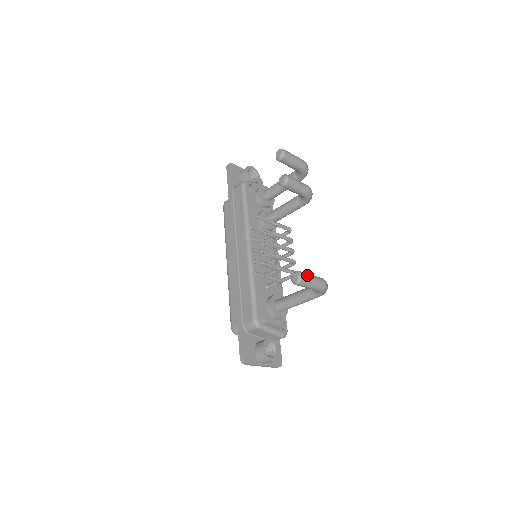
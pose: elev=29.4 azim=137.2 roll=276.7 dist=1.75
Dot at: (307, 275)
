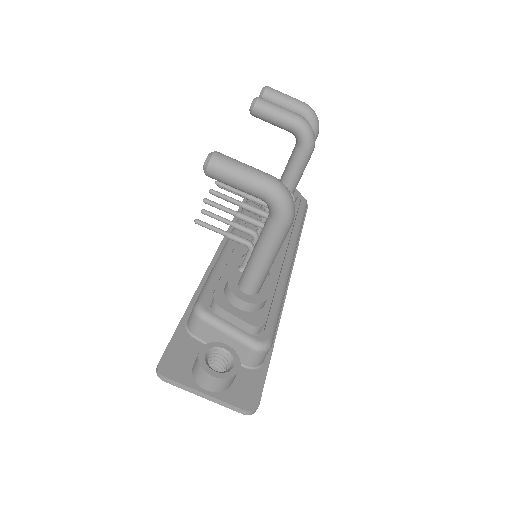
Dot at: (229, 157)
